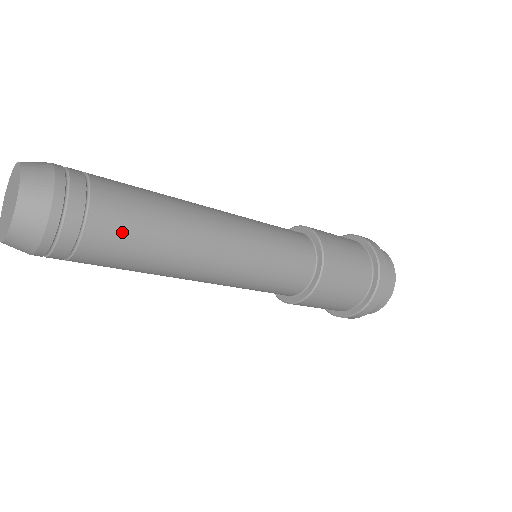
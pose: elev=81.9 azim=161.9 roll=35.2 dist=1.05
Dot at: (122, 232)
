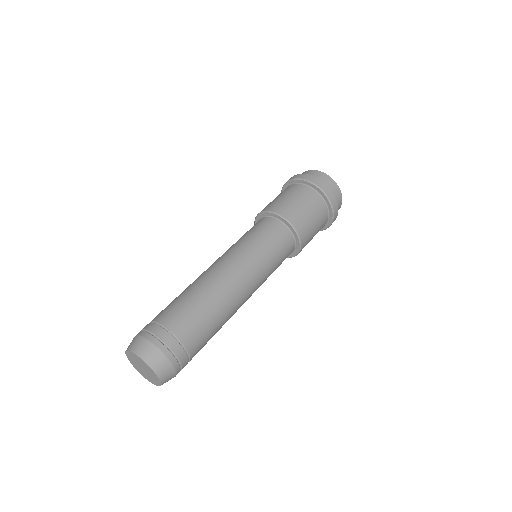
Dot at: (200, 331)
